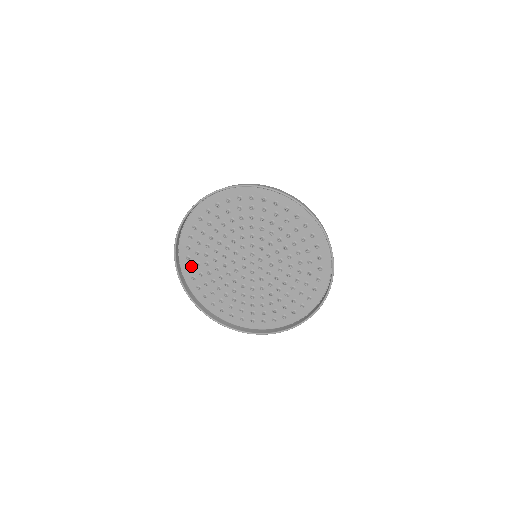
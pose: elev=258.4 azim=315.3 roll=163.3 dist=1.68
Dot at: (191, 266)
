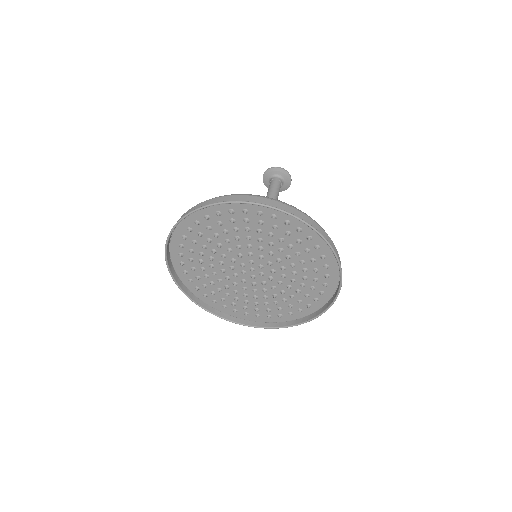
Dot at: (200, 223)
